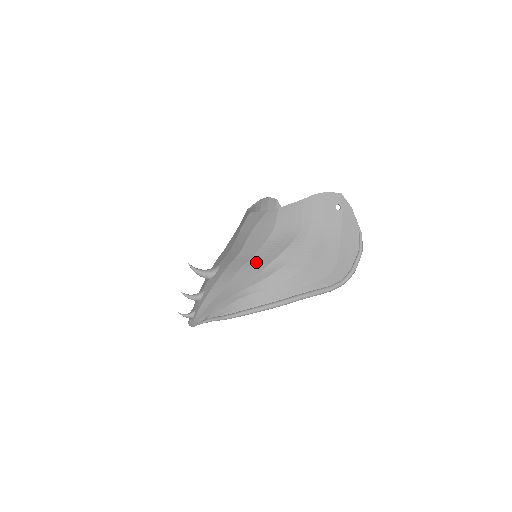
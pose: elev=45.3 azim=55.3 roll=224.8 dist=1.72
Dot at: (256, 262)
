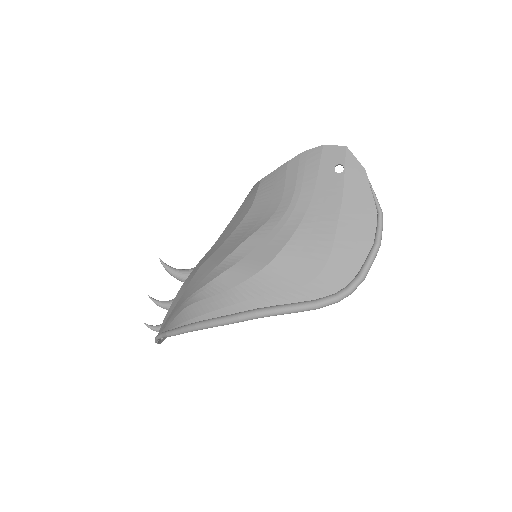
Dot at: (216, 256)
